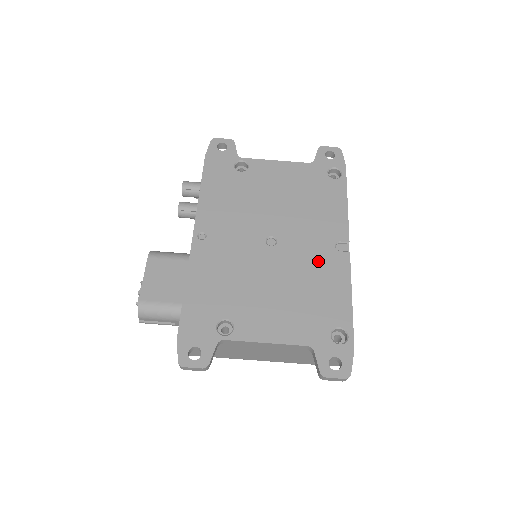
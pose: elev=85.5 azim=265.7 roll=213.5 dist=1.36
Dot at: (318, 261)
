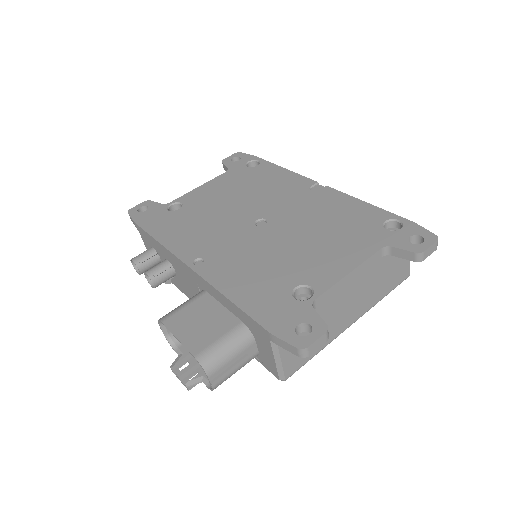
Dot at: (312, 205)
